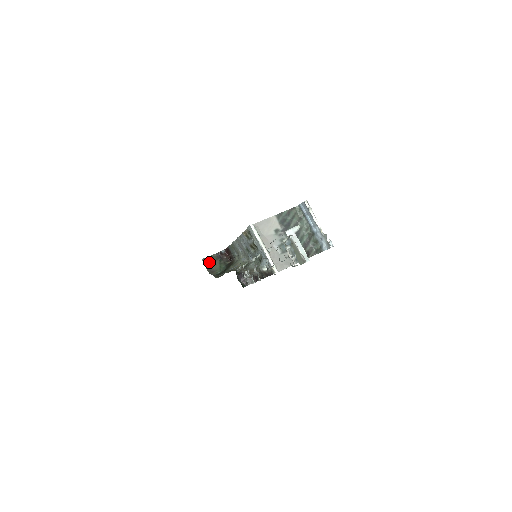
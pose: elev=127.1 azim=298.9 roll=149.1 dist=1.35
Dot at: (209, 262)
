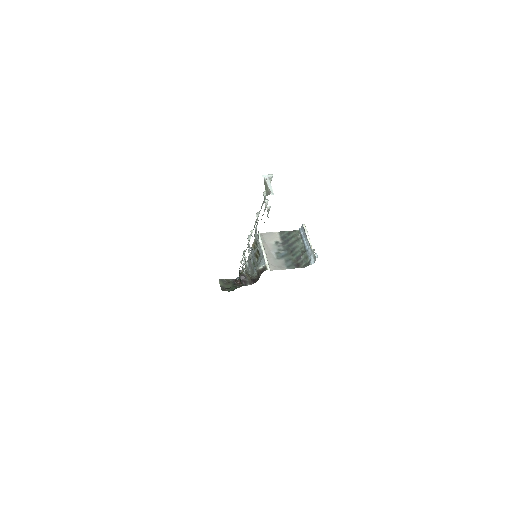
Dot at: (224, 283)
